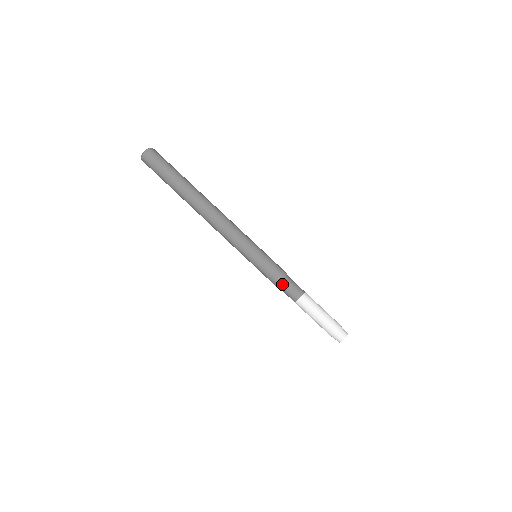
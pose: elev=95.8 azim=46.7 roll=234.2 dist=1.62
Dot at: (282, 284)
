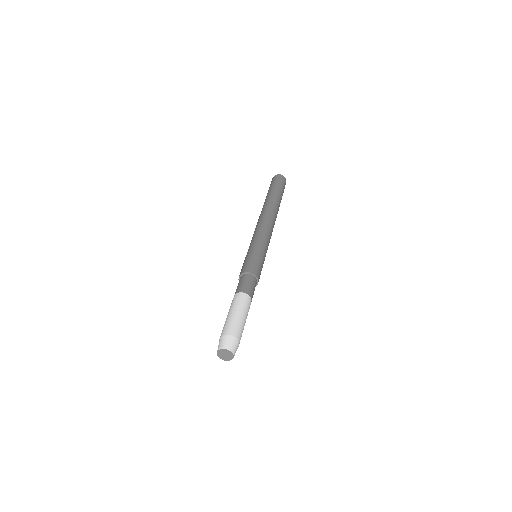
Dot at: (252, 277)
